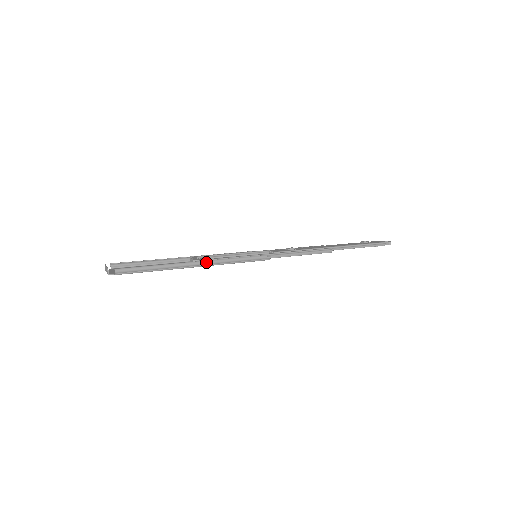
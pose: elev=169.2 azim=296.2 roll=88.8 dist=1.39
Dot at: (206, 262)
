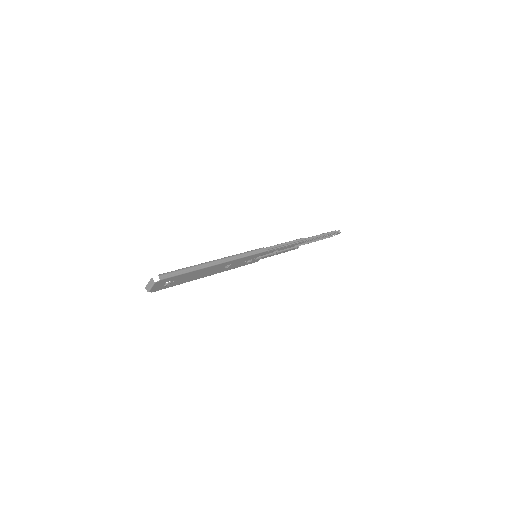
Dot at: (224, 258)
